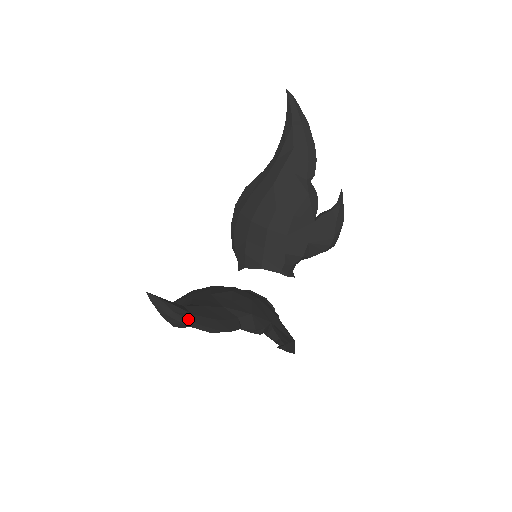
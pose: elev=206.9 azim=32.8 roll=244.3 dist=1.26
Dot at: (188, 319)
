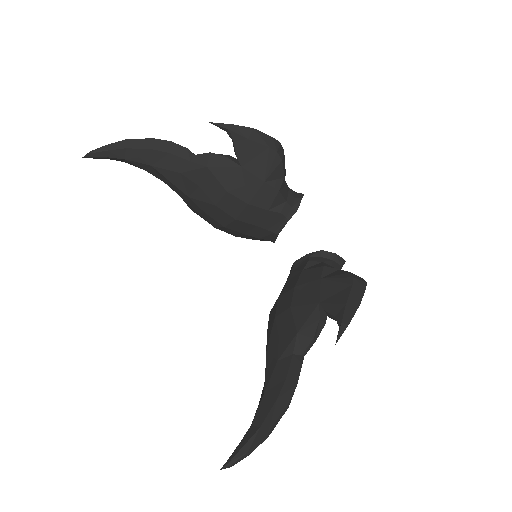
Dot at: (261, 439)
